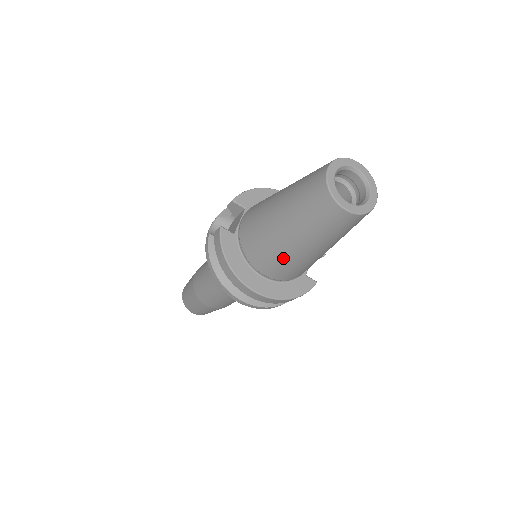
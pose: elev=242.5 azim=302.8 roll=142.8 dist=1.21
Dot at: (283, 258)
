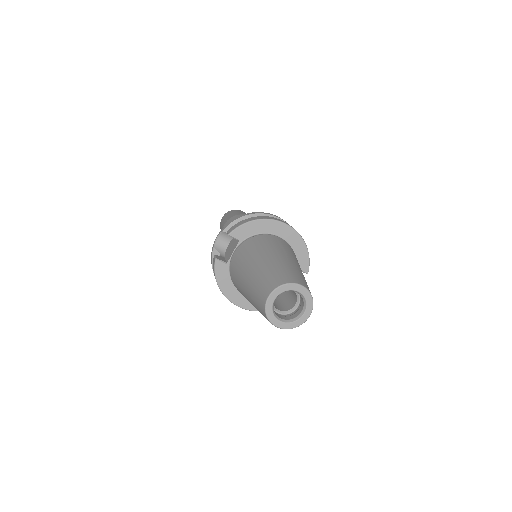
Dot at: occluded
